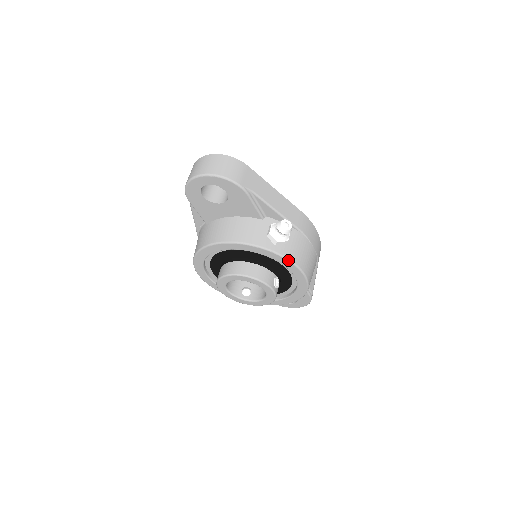
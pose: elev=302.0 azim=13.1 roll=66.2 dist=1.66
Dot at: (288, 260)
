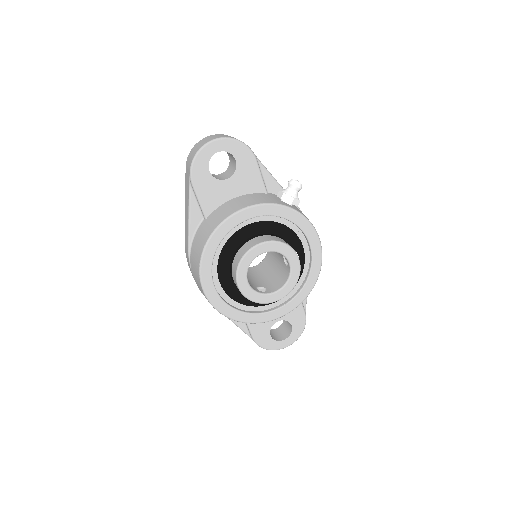
Dot at: (306, 218)
